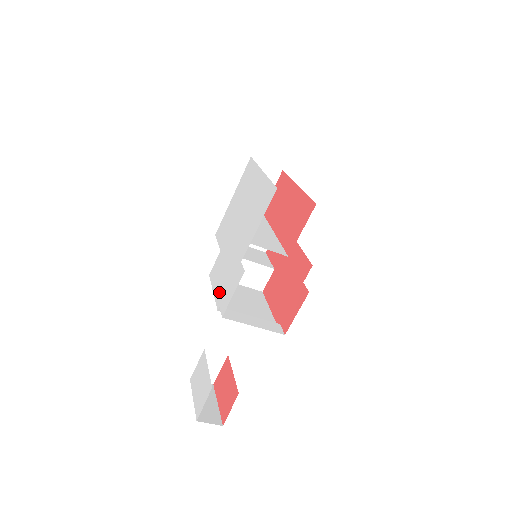
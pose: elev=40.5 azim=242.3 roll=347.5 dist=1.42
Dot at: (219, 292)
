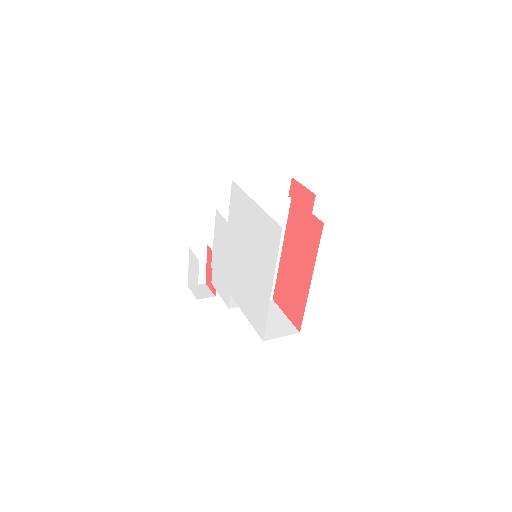
Dot at: (215, 259)
